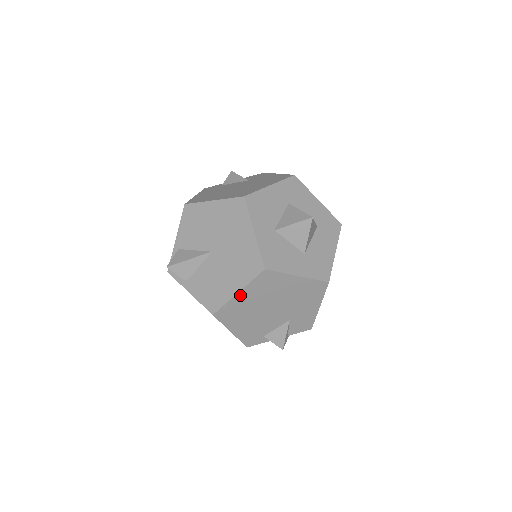
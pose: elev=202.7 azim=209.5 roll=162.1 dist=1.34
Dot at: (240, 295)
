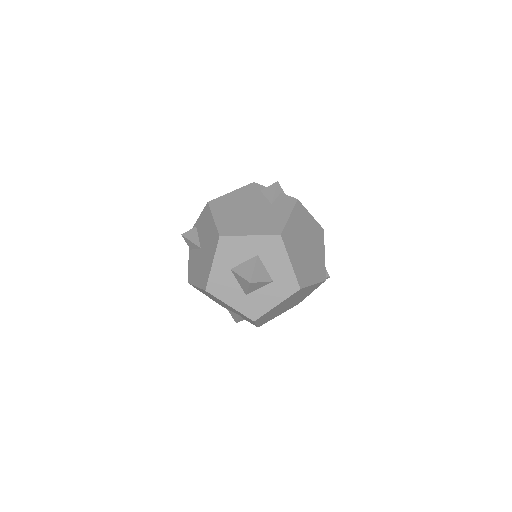
Dot at: (198, 288)
